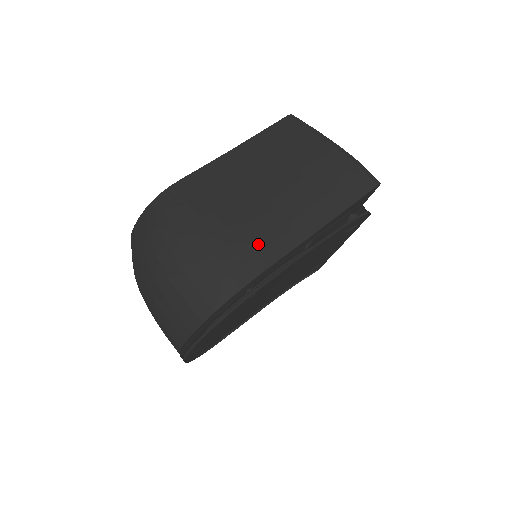
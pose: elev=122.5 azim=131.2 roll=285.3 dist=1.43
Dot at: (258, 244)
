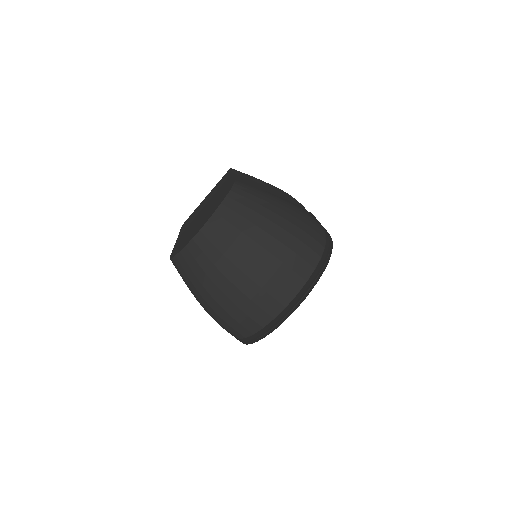
Dot at: occluded
